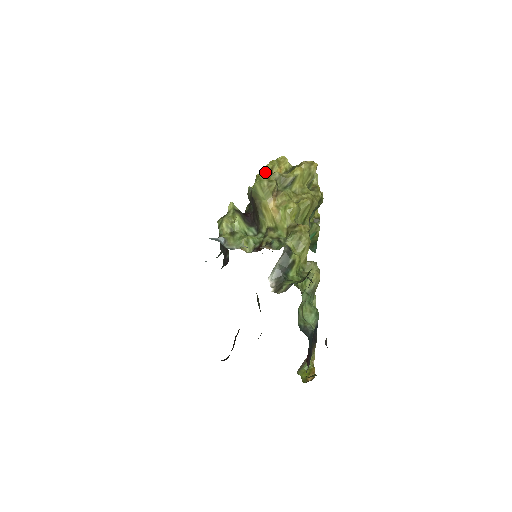
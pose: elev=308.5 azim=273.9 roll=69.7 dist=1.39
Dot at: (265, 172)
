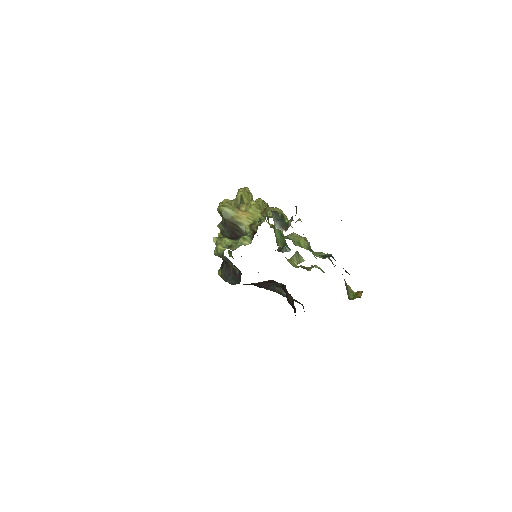
Dot at: occluded
